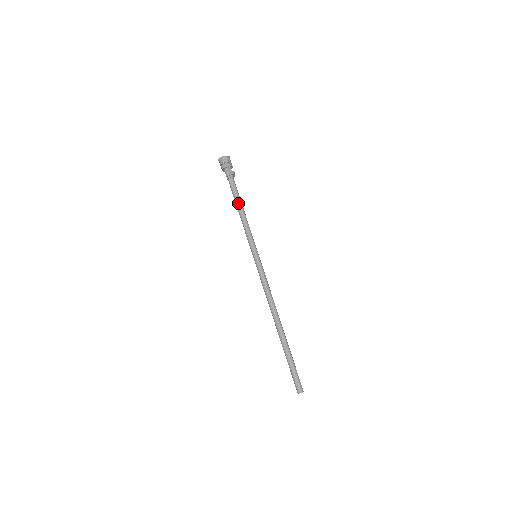
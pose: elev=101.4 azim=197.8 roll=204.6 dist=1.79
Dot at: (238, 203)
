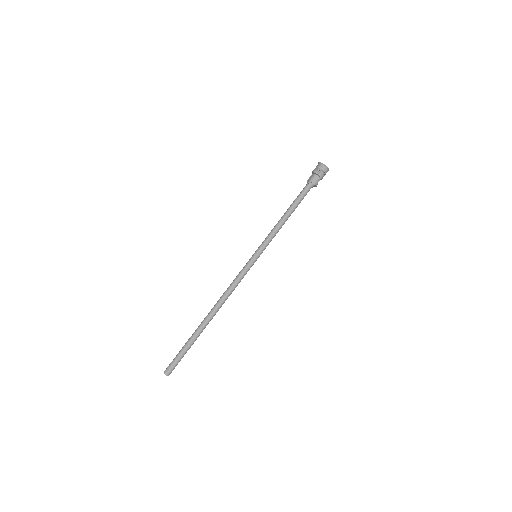
Dot at: (293, 208)
